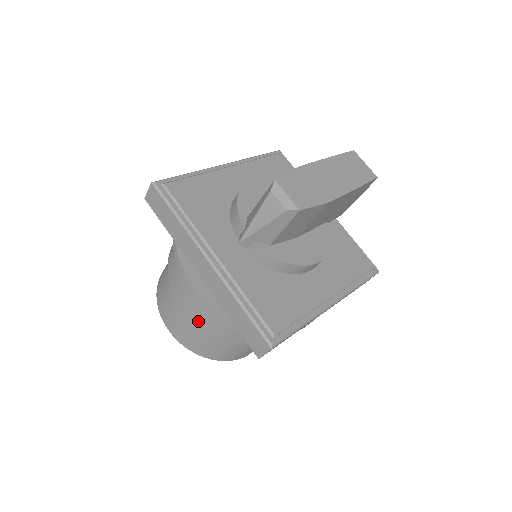
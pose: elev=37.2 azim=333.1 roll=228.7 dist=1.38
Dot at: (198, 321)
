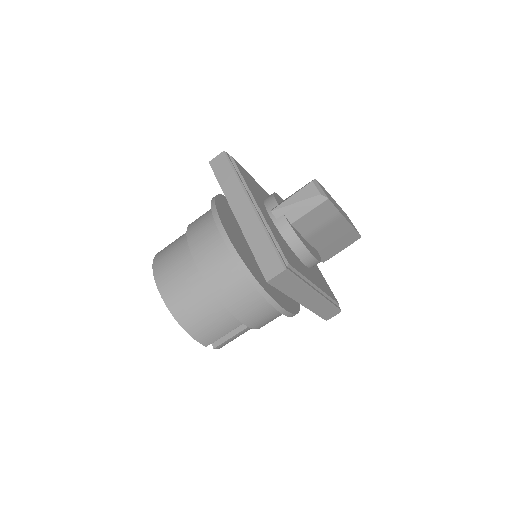
Dot at: (202, 268)
